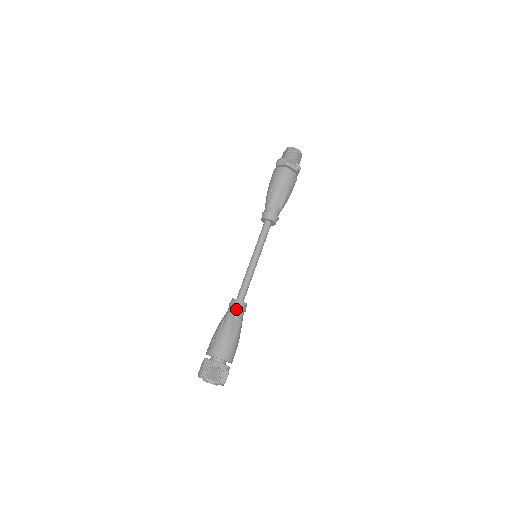
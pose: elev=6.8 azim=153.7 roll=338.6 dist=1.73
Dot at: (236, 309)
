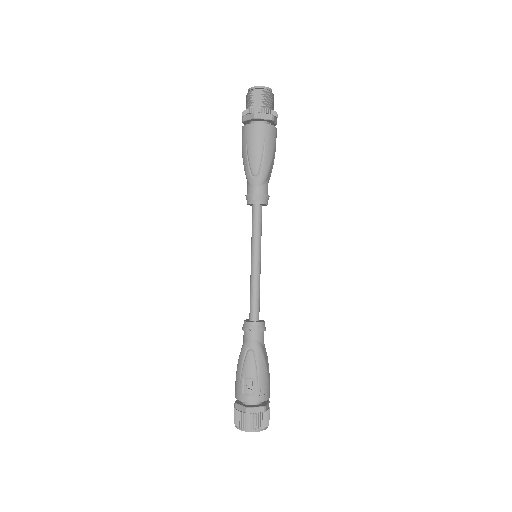
Dot at: (262, 335)
